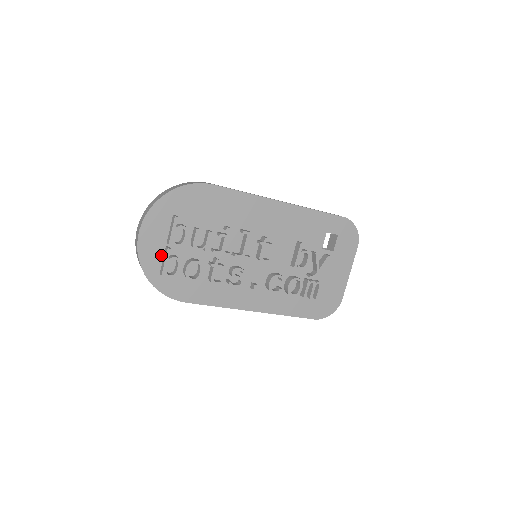
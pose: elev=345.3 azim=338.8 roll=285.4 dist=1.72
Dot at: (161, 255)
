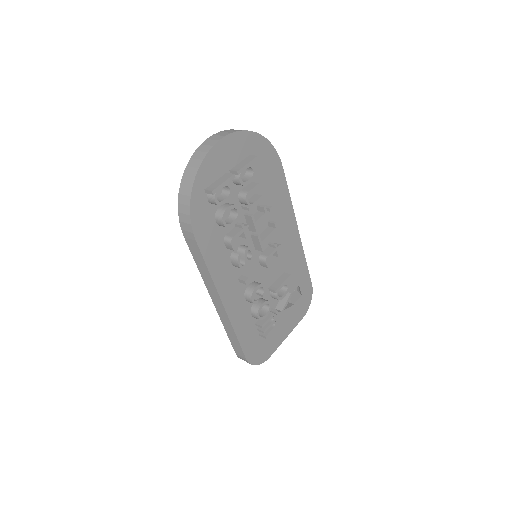
Dot at: (218, 175)
